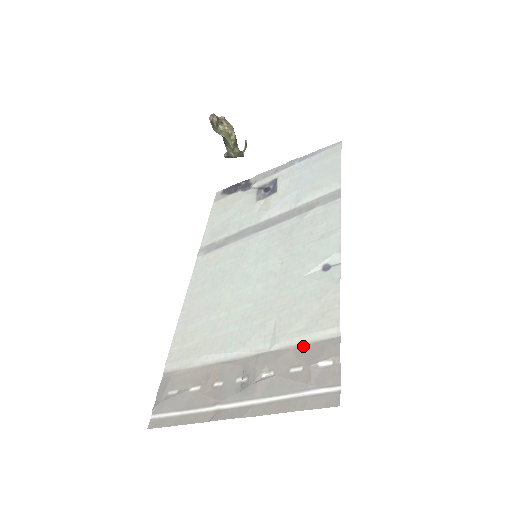
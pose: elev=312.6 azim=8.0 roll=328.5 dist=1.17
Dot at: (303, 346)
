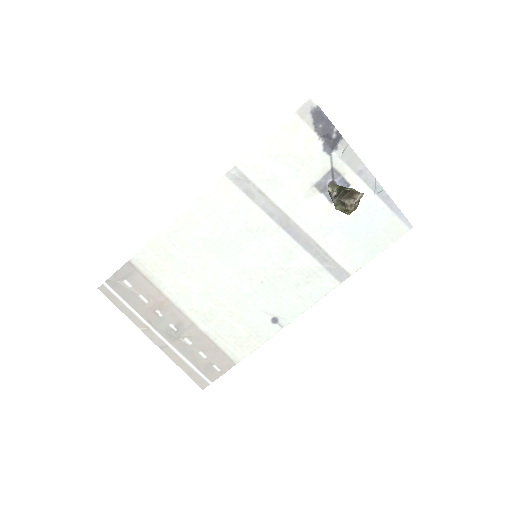
Dot at: (217, 348)
